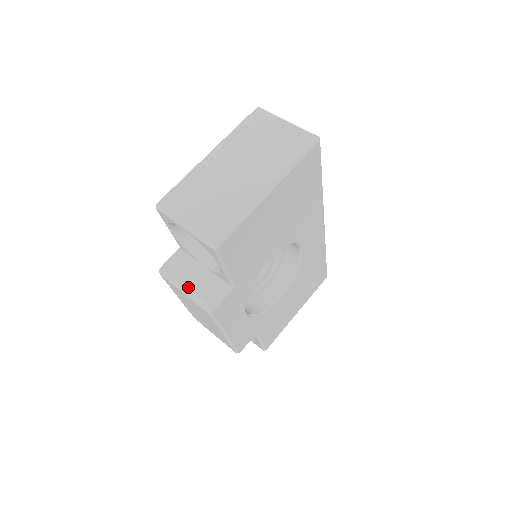
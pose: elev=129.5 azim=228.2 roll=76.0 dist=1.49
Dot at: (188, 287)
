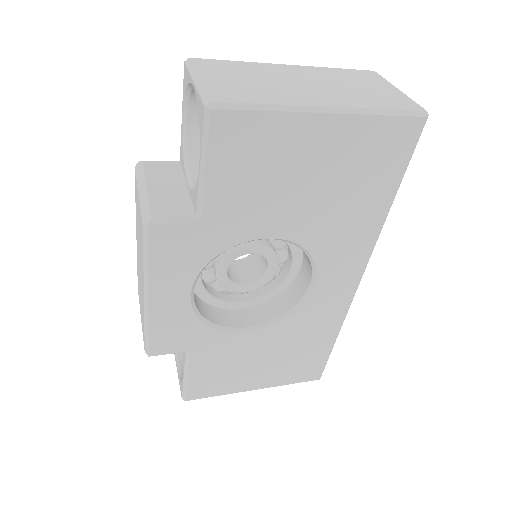
Dot at: (149, 188)
